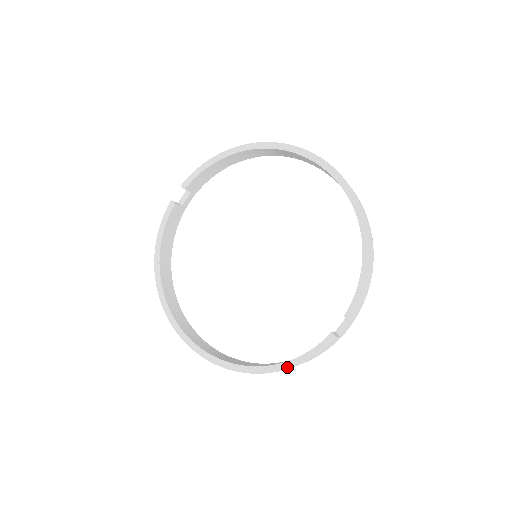
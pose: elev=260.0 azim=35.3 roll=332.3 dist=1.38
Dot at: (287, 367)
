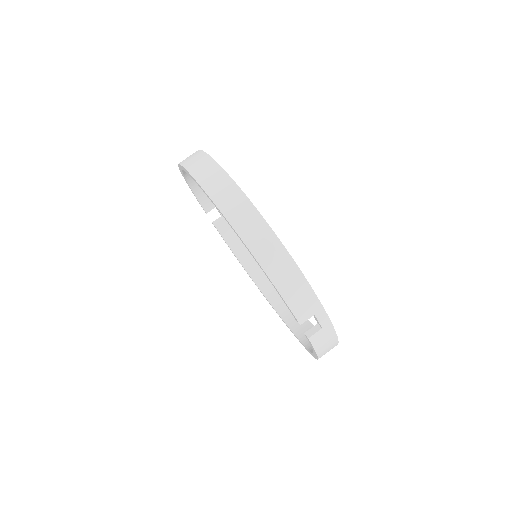
Dot at: (317, 357)
